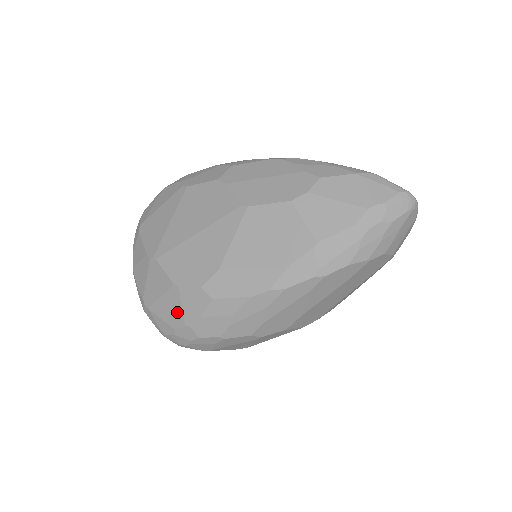
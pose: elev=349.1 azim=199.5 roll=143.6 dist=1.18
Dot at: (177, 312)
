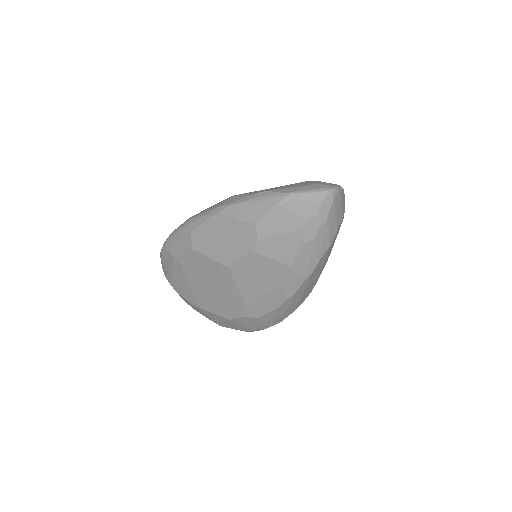
Dot at: (242, 327)
